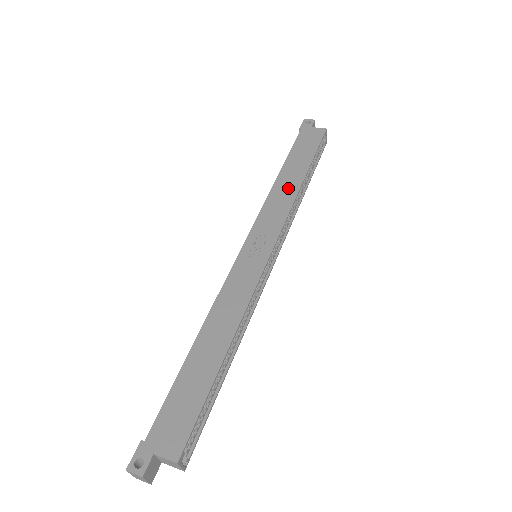
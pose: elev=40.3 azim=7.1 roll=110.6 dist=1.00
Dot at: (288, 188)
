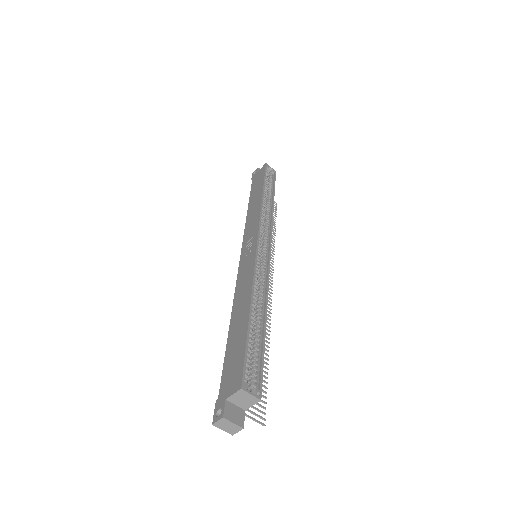
Dot at: (255, 207)
